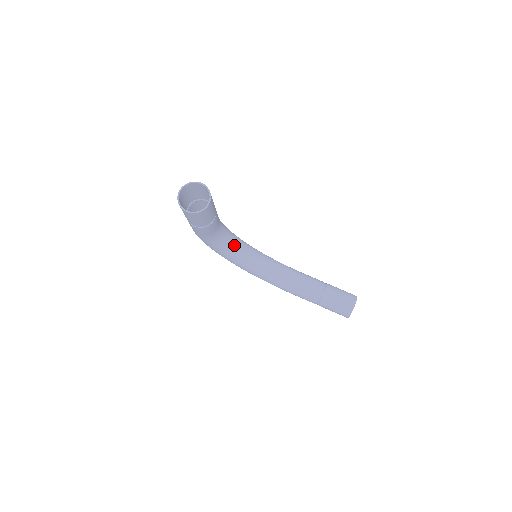
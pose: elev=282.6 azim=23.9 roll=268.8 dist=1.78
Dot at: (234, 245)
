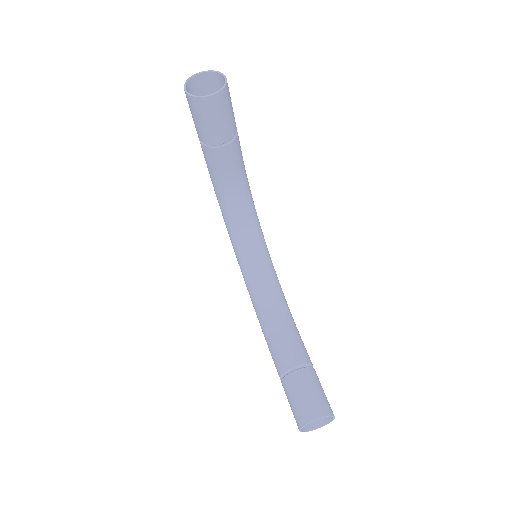
Dot at: (246, 227)
